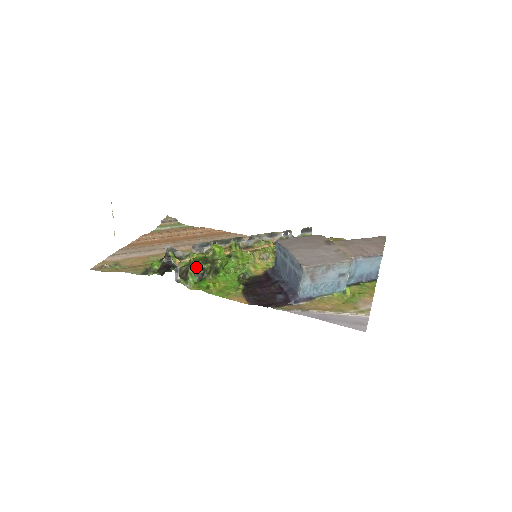
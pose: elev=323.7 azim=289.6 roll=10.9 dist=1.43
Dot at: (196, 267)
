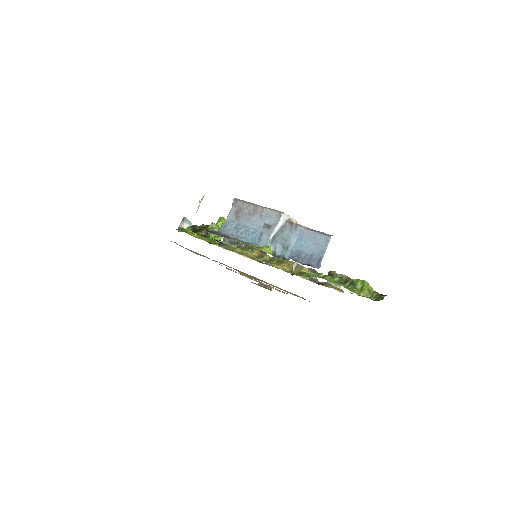
Dot at: (199, 226)
